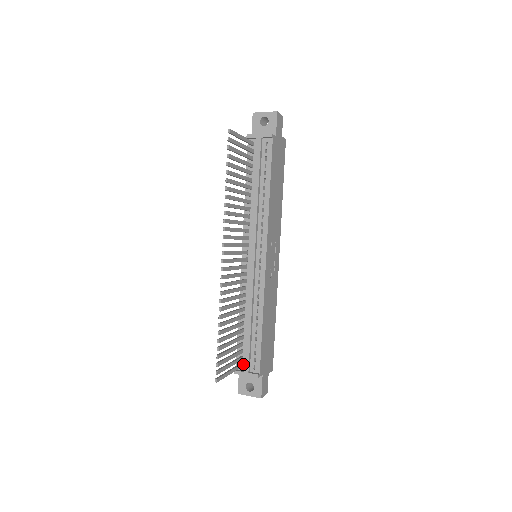
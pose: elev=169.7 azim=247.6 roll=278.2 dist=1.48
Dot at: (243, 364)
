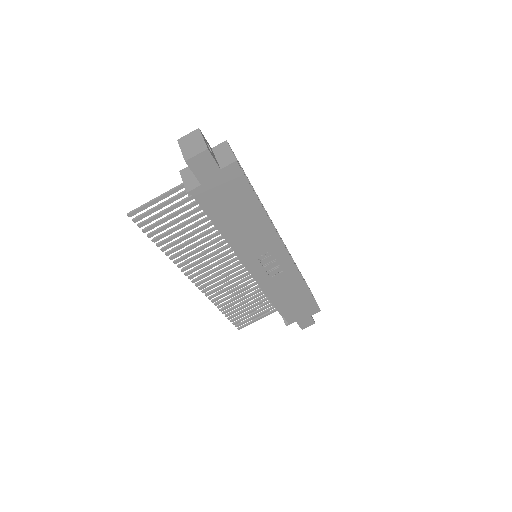
Dot at: occluded
